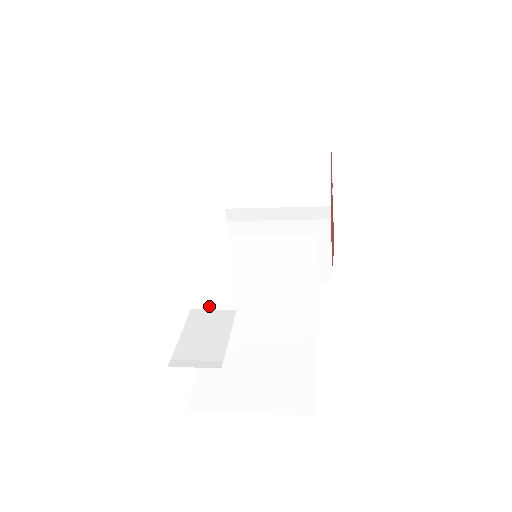
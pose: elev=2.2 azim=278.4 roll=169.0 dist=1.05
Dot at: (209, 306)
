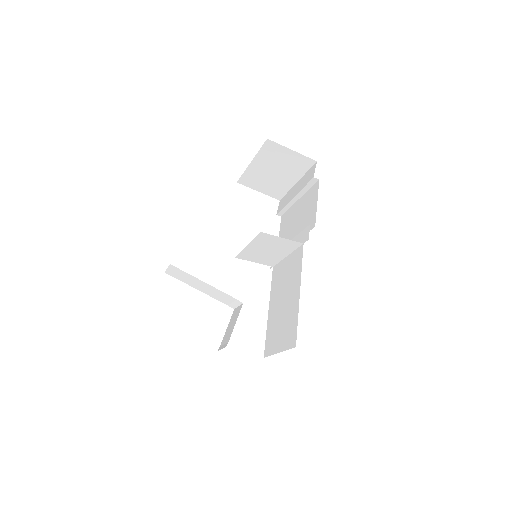
Dot at: (236, 306)
